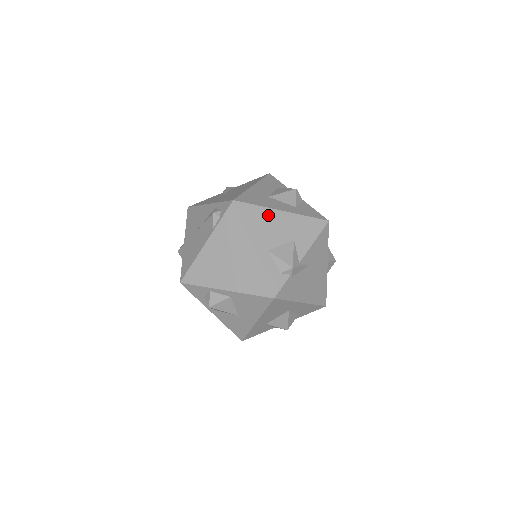
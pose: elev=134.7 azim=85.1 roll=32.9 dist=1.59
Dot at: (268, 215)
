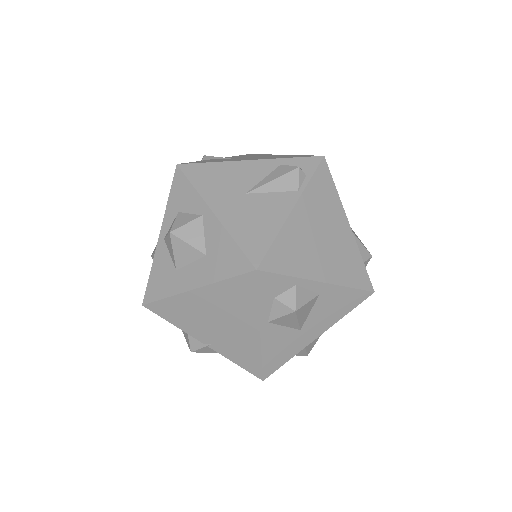
Dot at: occluded
